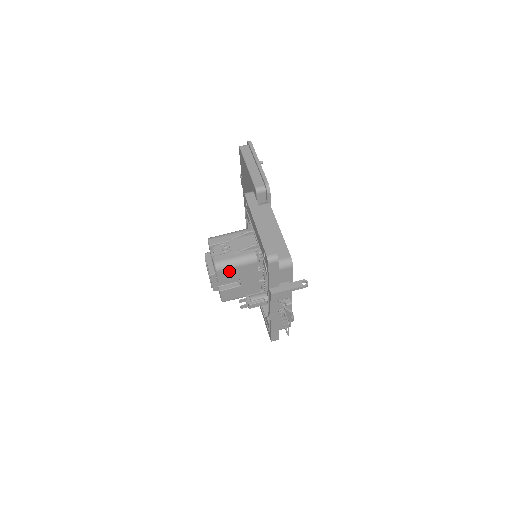
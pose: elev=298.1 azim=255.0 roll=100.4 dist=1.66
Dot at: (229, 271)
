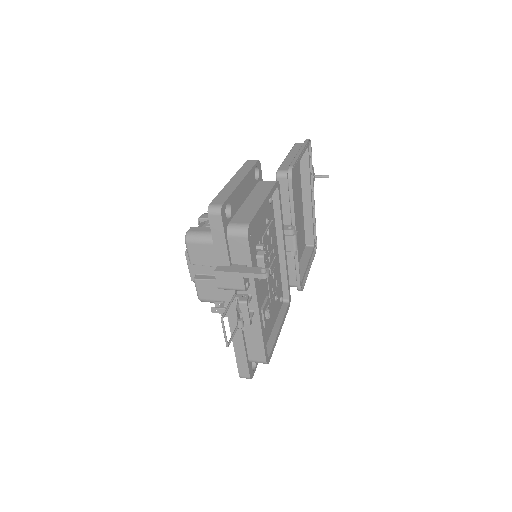
Dot at: (201, 248)
